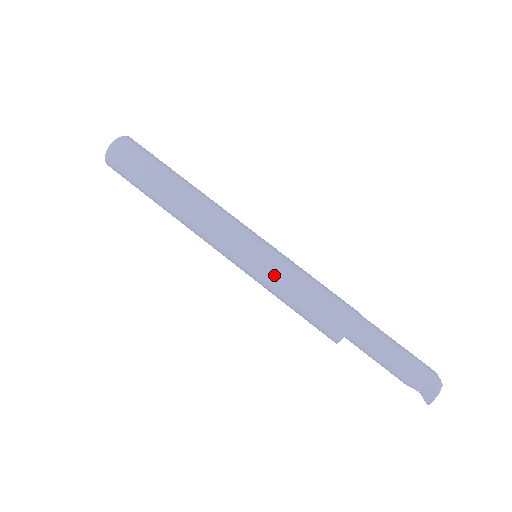
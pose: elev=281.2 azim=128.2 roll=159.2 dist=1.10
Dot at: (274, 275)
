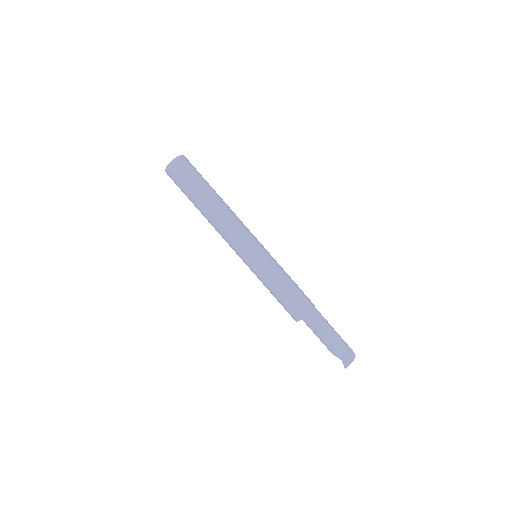
Dot at: (269, 270)
